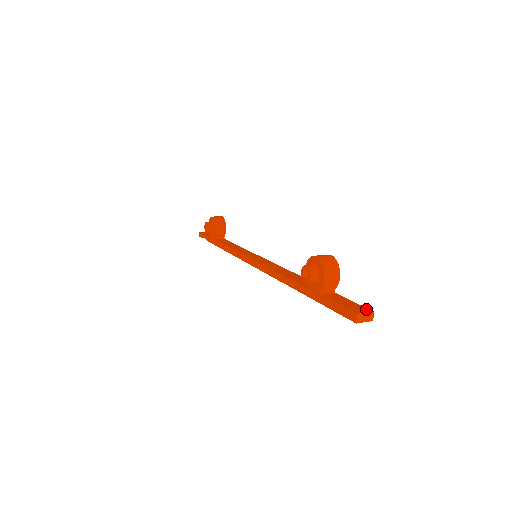
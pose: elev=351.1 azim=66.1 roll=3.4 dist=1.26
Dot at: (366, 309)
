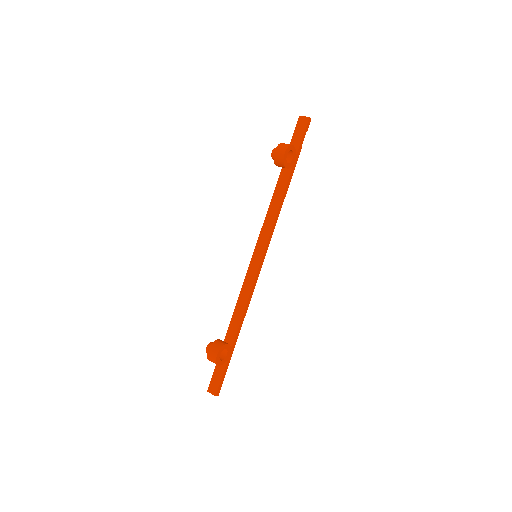
Dot at: (215, 391)
